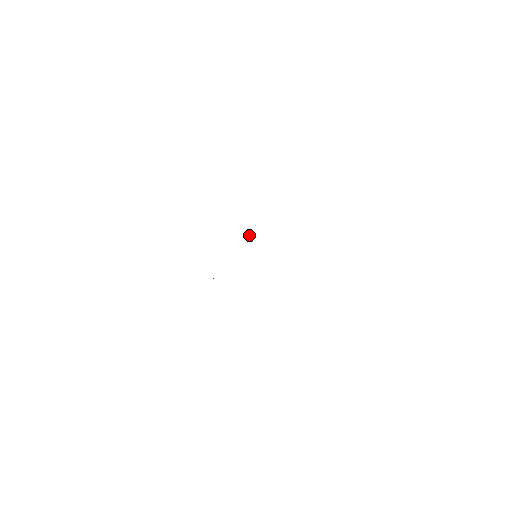
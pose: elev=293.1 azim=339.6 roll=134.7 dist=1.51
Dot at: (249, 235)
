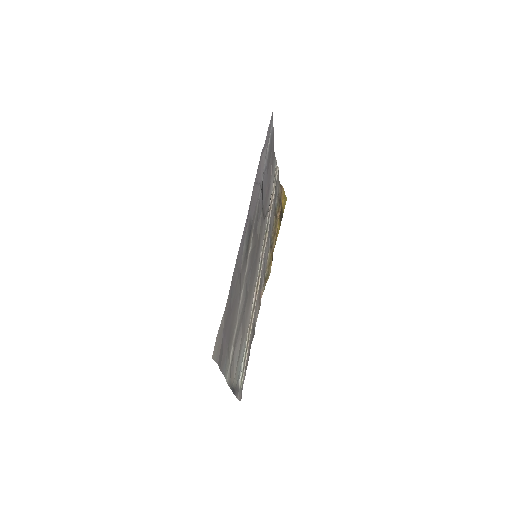
Dot at: (259, 235)
